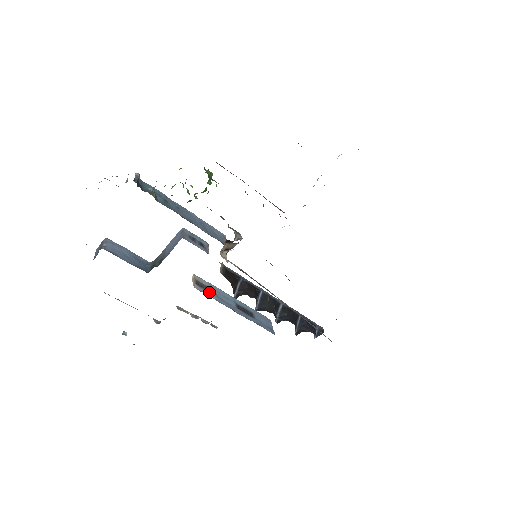
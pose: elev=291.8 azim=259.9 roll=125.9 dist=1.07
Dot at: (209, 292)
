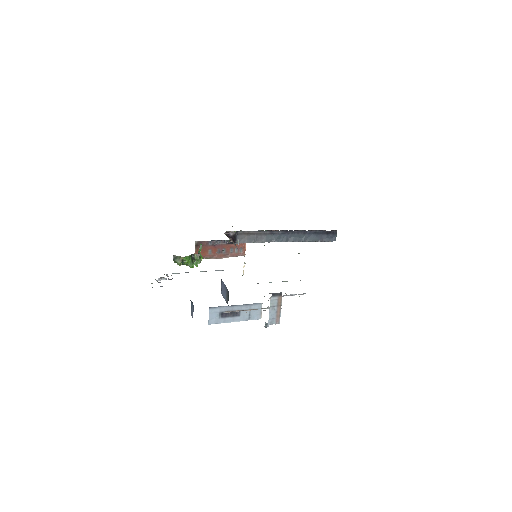
Dot at: occluded
